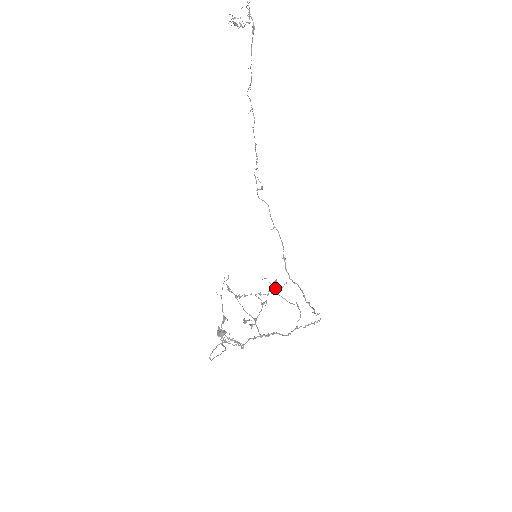
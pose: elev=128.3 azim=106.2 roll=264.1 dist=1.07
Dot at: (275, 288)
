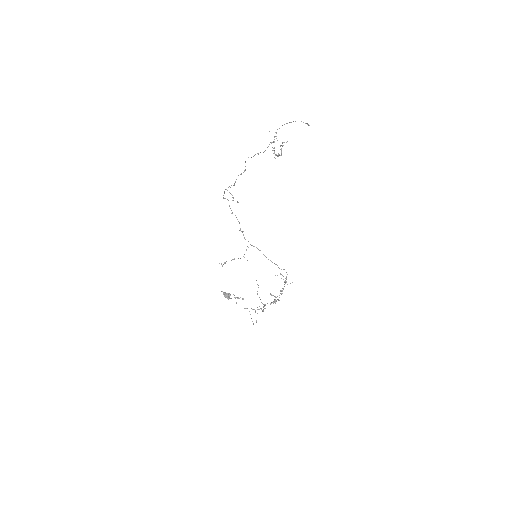
Dot at: (286, 281)
